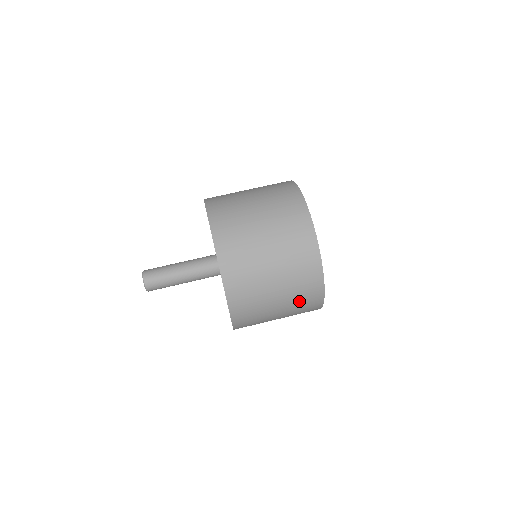
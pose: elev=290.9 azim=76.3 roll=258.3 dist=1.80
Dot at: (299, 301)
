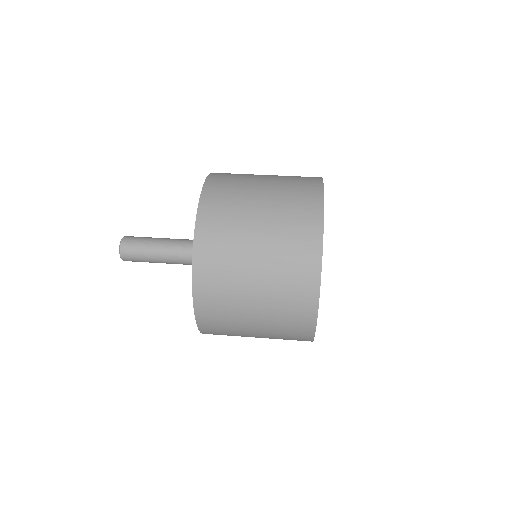
Dot at: (284, 289)
